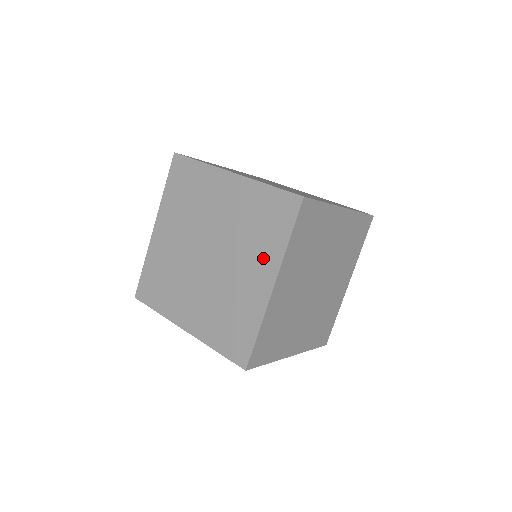
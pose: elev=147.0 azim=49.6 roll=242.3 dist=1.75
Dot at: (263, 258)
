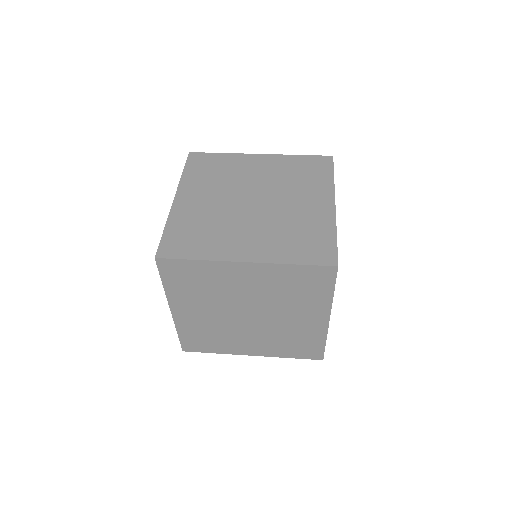
Dot at: (311, 307)
